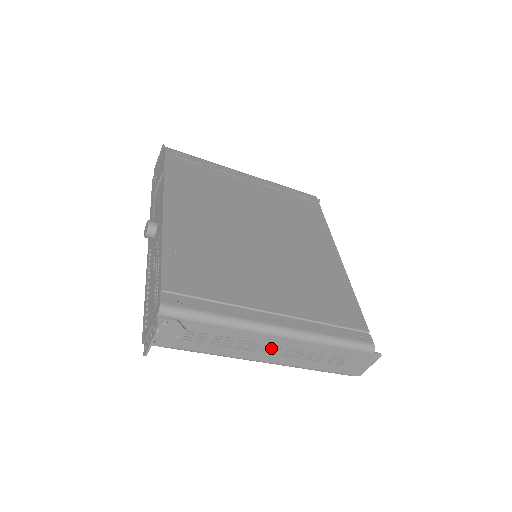
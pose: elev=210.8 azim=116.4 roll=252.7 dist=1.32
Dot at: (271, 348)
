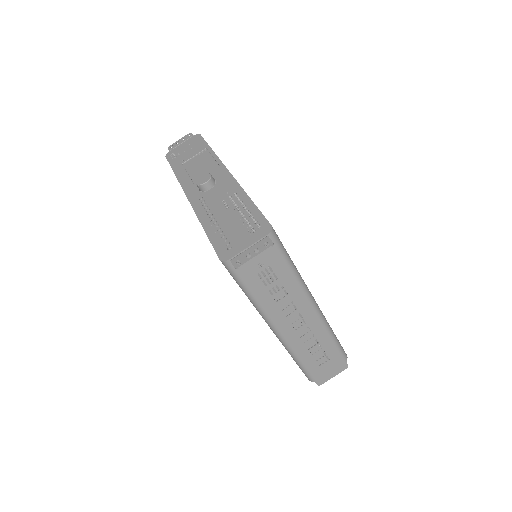
Dot at: (299, 320)
